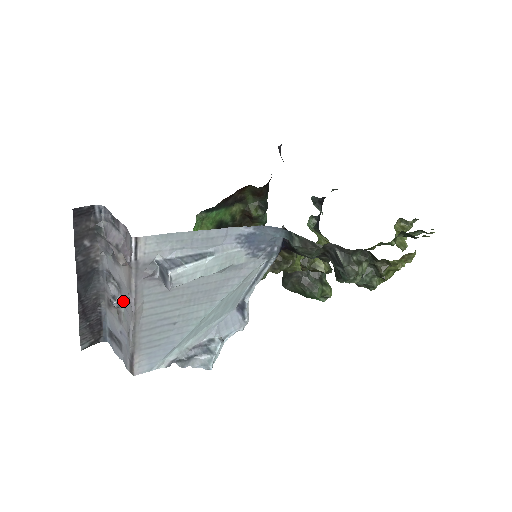
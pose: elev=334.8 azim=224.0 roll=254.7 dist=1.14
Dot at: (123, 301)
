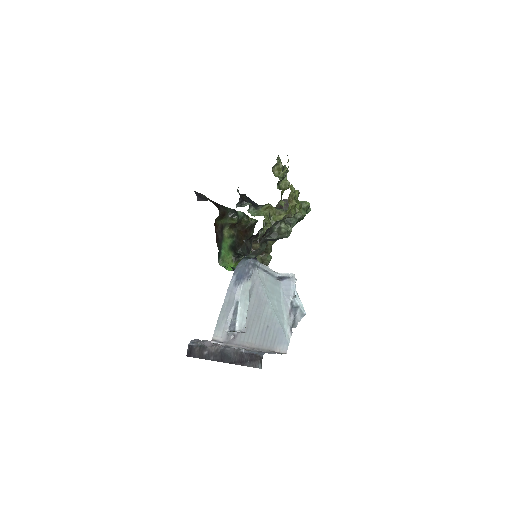
Dot at: occluded
